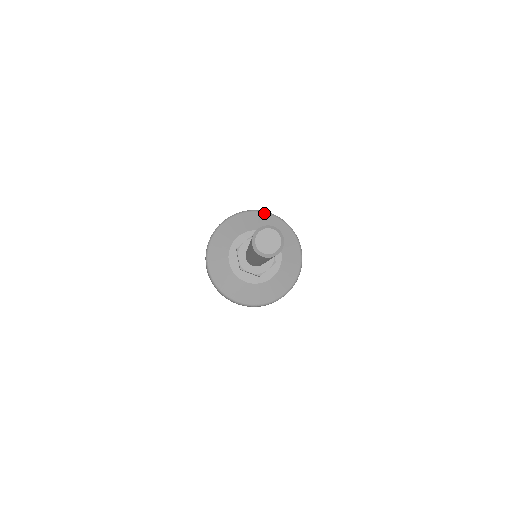
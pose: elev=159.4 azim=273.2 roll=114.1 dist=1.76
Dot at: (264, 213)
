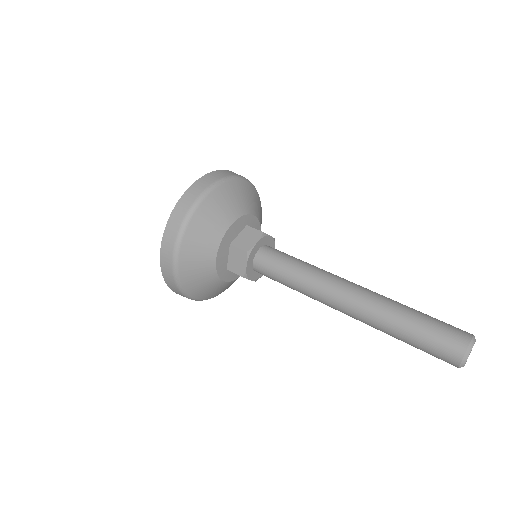
Dot at: (246, 182)
